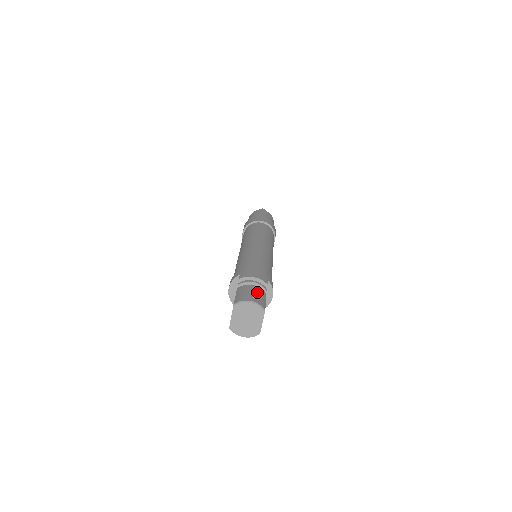
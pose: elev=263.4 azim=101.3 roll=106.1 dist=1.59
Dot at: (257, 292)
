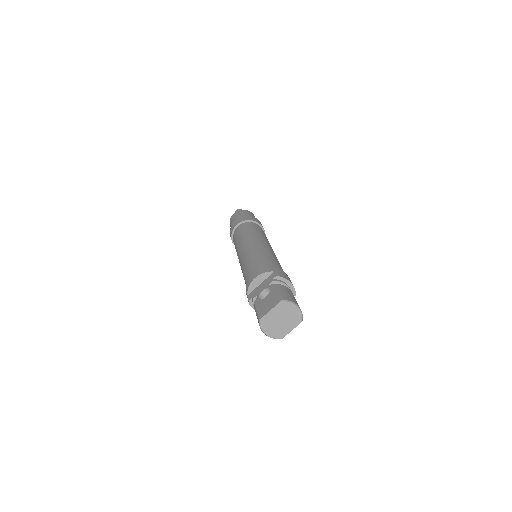
Dot at: occluded
